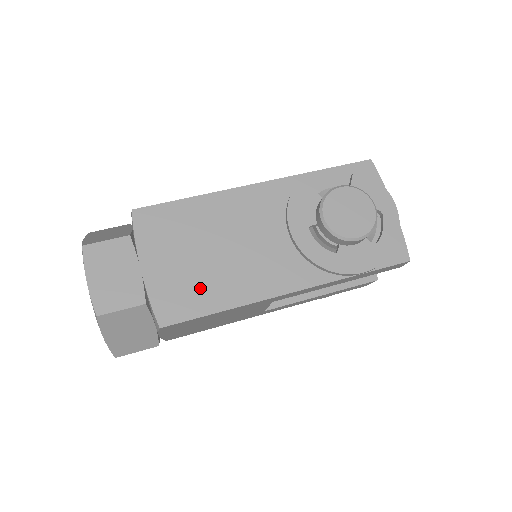
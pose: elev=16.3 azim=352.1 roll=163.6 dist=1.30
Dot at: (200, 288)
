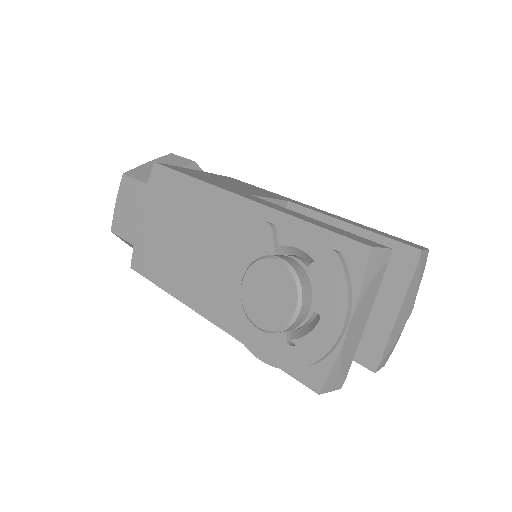
Dot at: (159, 259)
